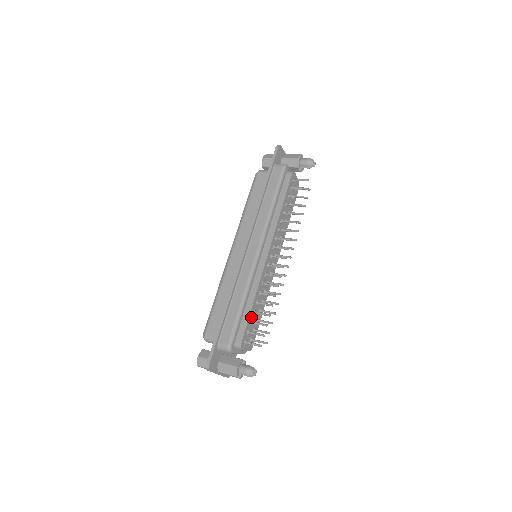
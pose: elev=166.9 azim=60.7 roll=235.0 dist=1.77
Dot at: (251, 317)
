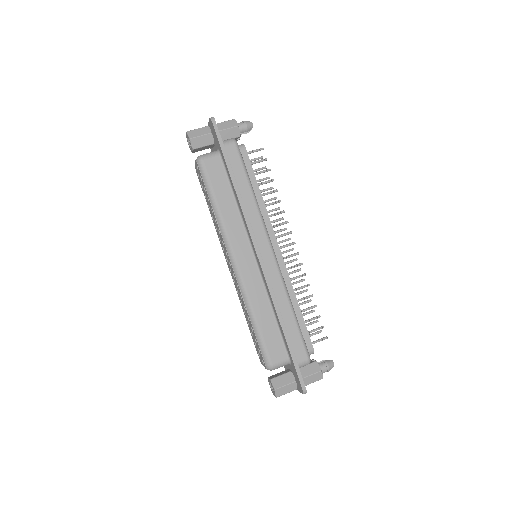
Dot at: (302, 319)
